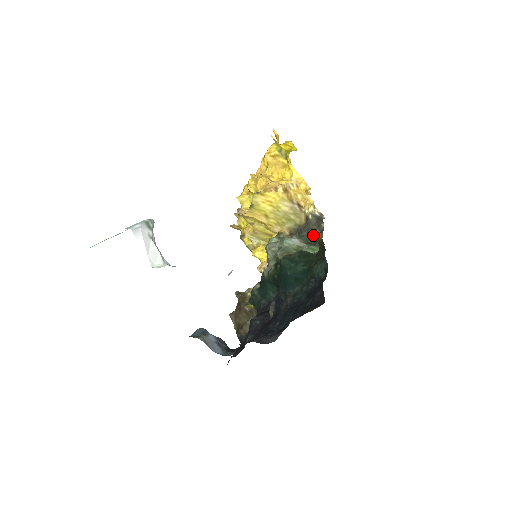
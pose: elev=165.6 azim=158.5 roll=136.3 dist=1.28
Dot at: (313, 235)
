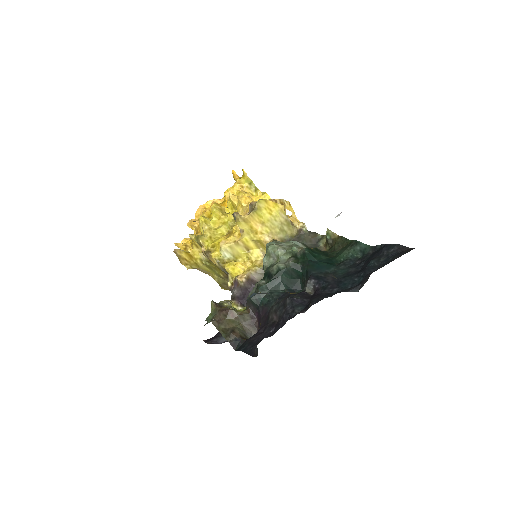
Dot at: (310, 243)
